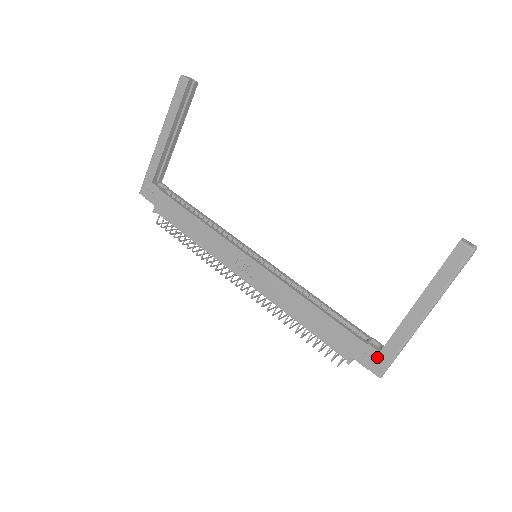
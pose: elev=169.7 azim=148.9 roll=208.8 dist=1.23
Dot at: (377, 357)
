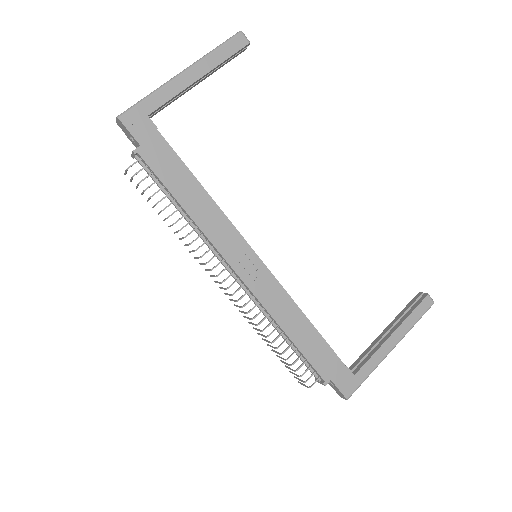
Dot at: (351, 380)
